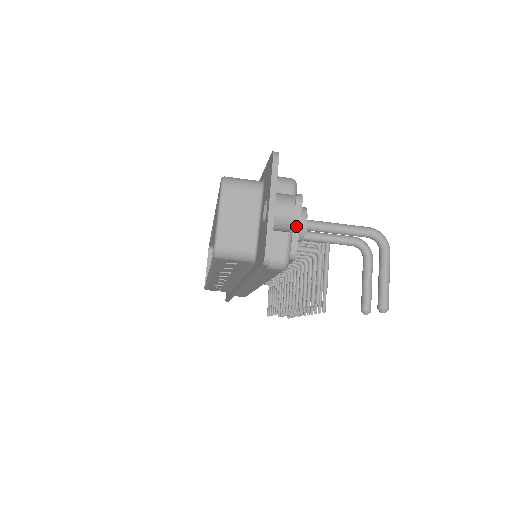
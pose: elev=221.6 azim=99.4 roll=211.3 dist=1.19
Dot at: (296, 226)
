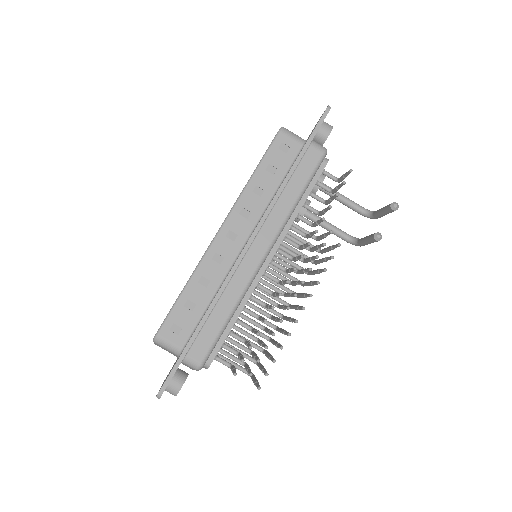
Dot at: occluded
